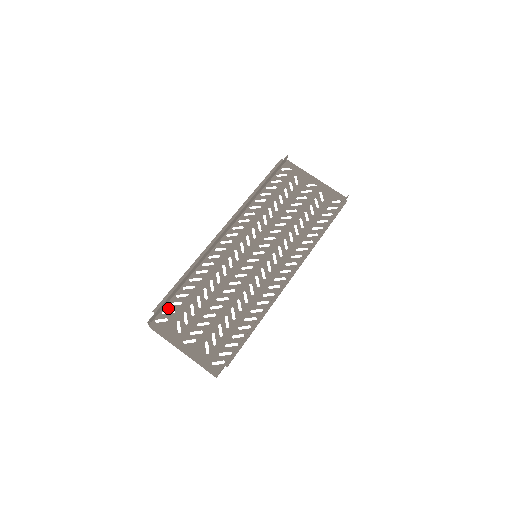
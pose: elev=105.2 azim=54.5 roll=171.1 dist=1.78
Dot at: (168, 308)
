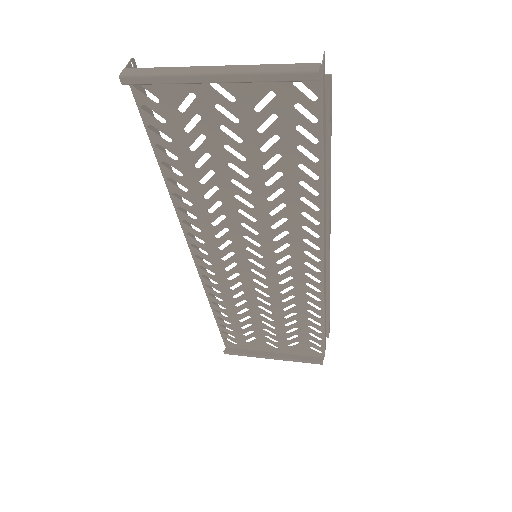
Dot at: (150, 119)
